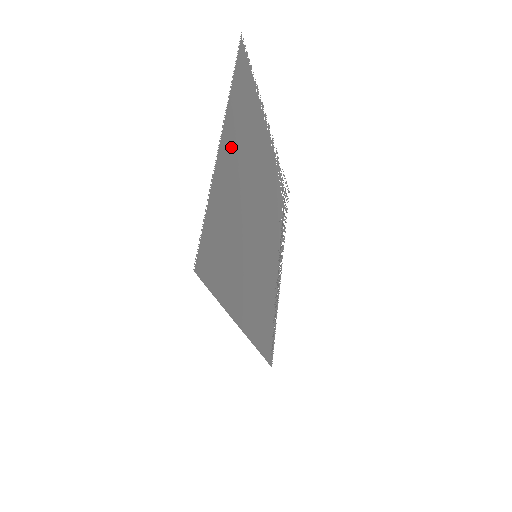
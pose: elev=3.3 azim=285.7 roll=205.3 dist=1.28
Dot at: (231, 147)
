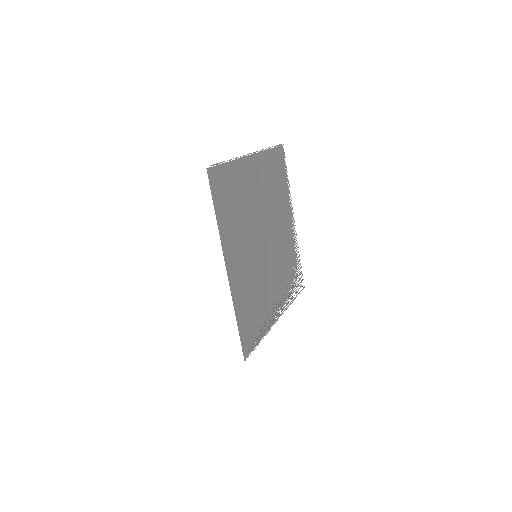
Dot at: (256, 171)
